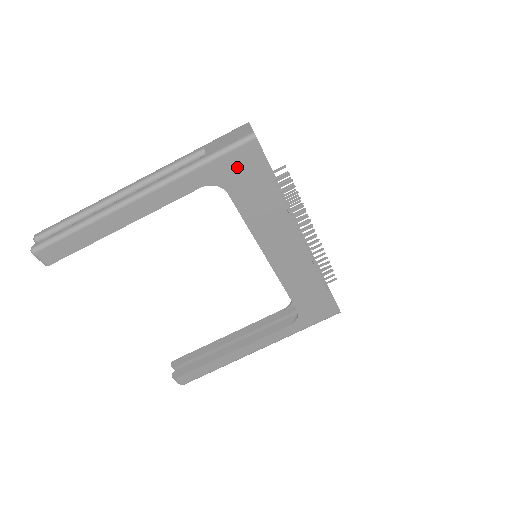
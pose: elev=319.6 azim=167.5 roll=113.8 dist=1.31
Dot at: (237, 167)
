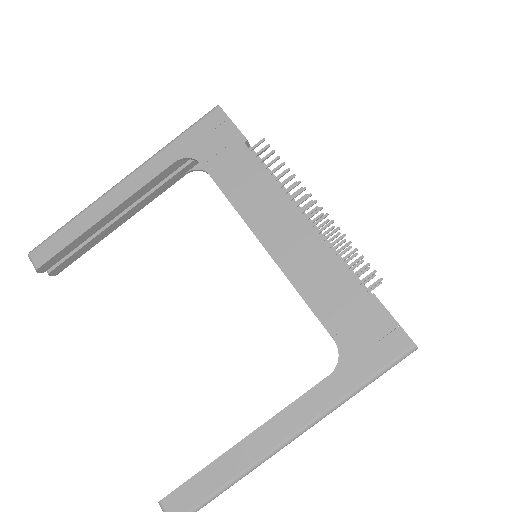
Dot at: (206, 136)
